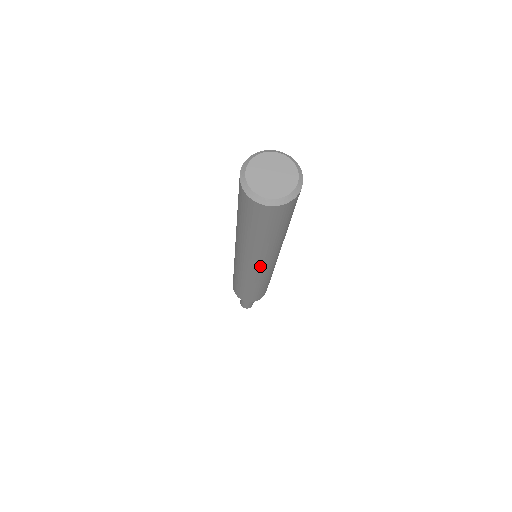
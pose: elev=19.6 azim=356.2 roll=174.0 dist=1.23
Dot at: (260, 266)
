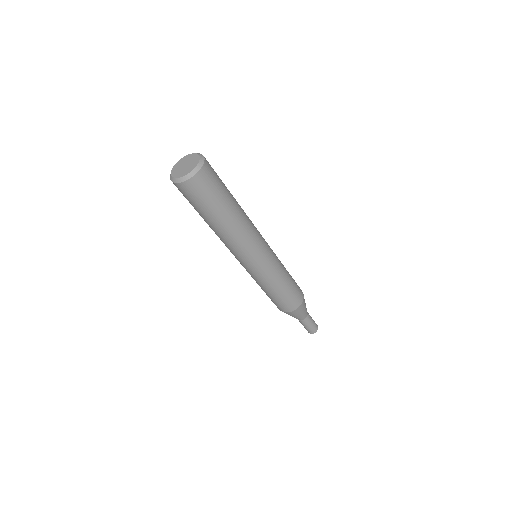
Dot at: (254, 247)
